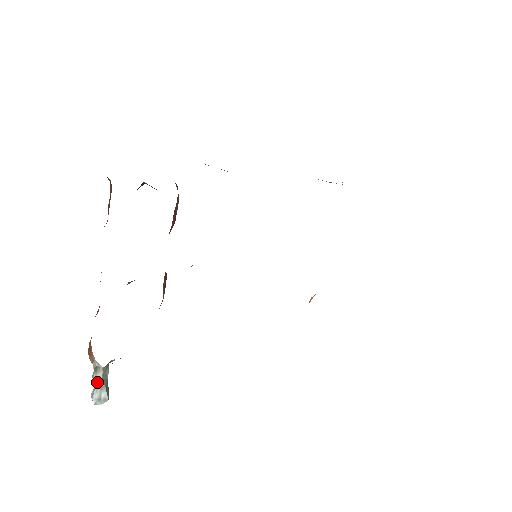
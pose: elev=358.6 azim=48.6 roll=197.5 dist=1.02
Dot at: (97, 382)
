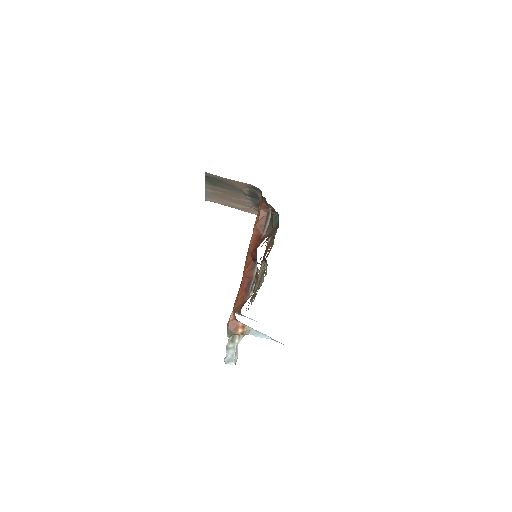
Dot at: (236, 348)
